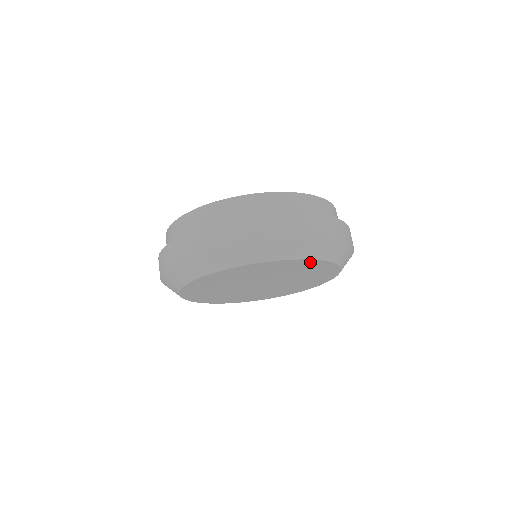
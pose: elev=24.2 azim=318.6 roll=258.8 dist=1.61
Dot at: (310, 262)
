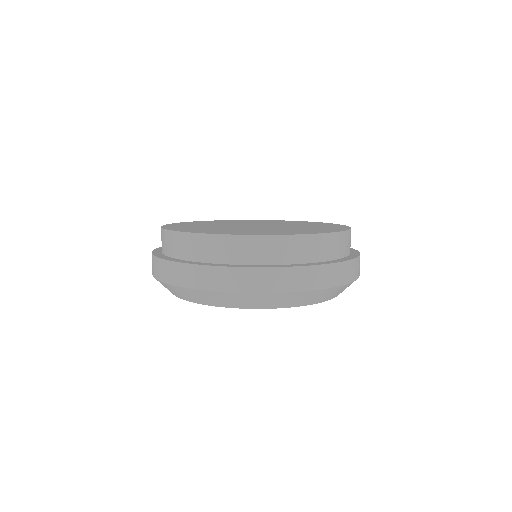
Dot at: occluded
